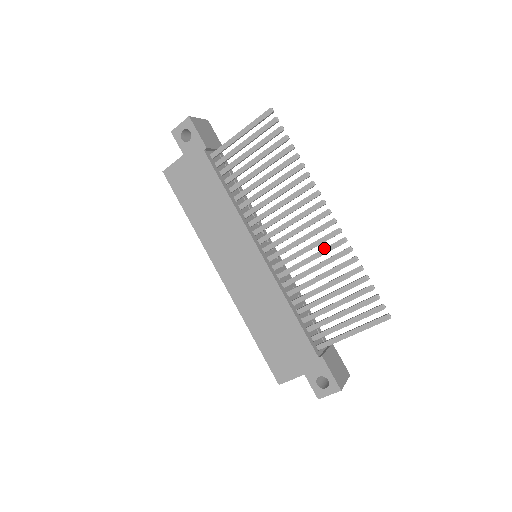
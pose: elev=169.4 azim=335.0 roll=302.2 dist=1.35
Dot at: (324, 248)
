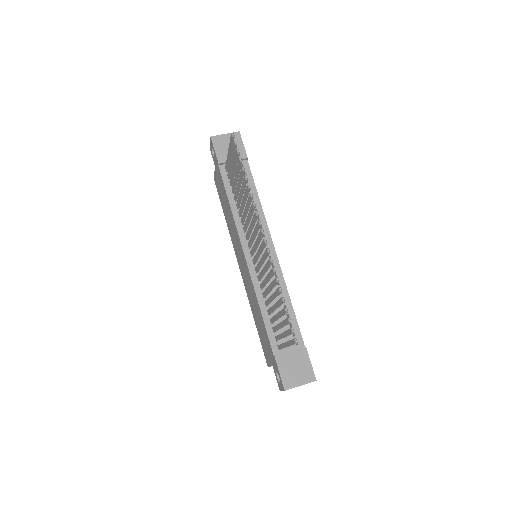
Dot at: (265, 264)
